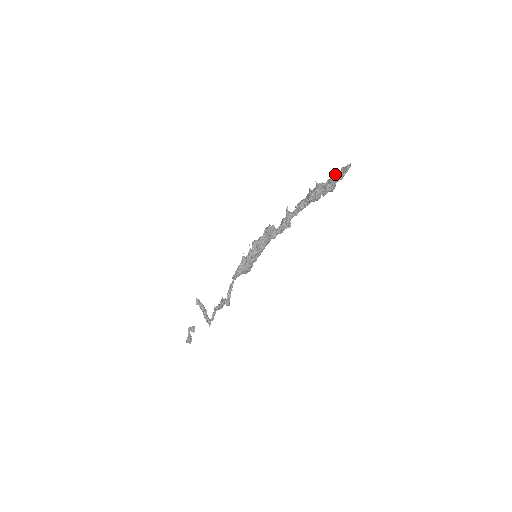
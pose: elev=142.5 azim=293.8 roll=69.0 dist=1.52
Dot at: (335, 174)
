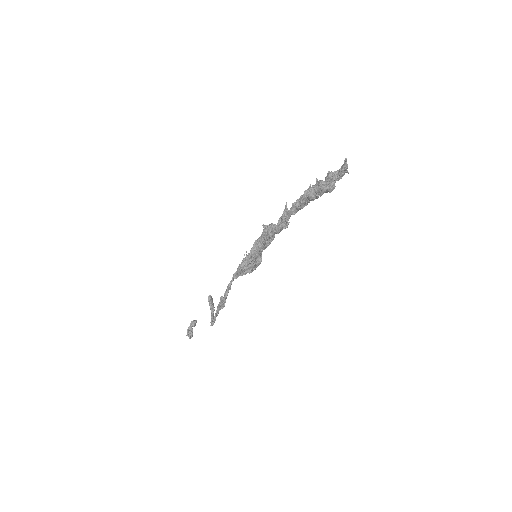
Dot at: (334, 171)
